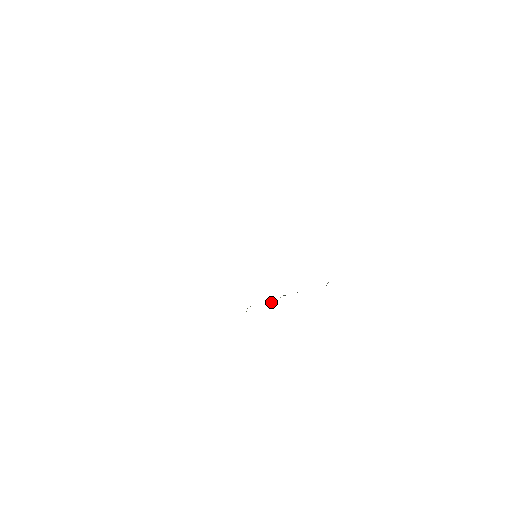
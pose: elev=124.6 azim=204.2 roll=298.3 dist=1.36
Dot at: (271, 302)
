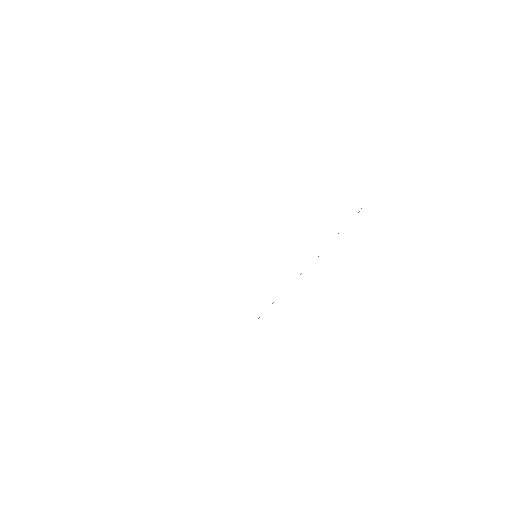
Dot at: occluded
